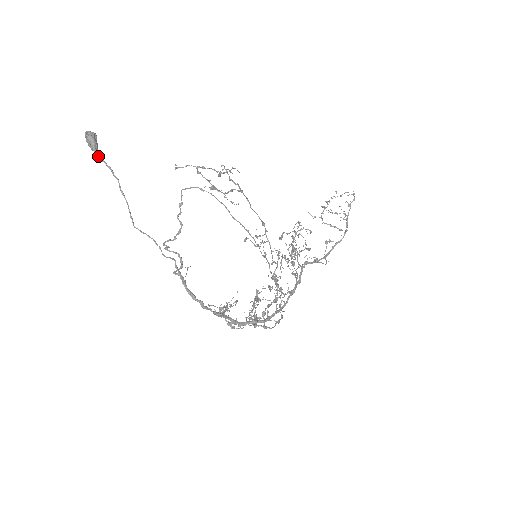
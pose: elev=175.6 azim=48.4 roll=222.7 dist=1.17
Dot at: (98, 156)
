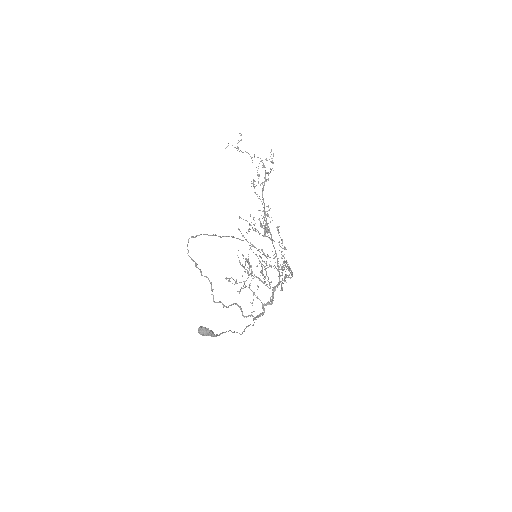
Dot at: occluded
